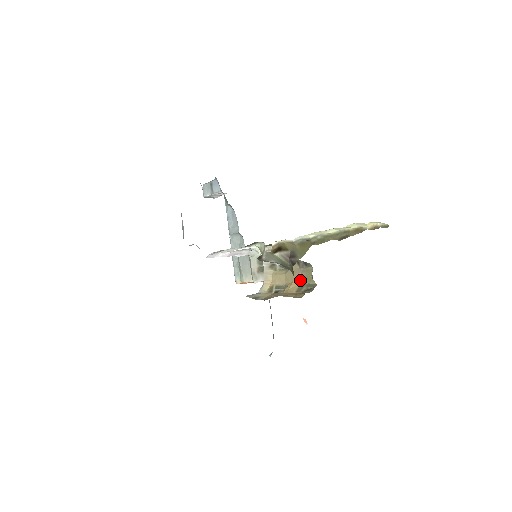
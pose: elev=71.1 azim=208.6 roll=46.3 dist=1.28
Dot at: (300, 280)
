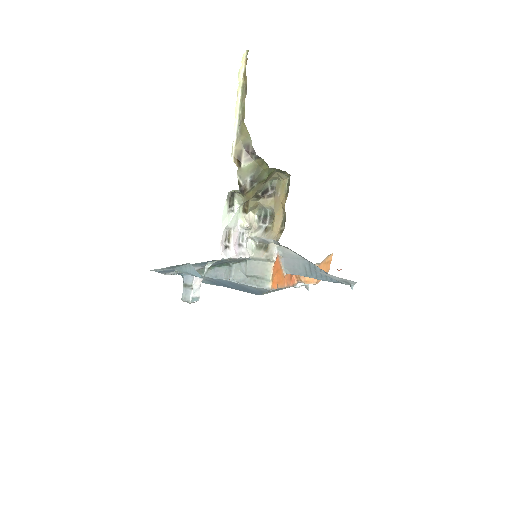
Dot at: (282, 195)
